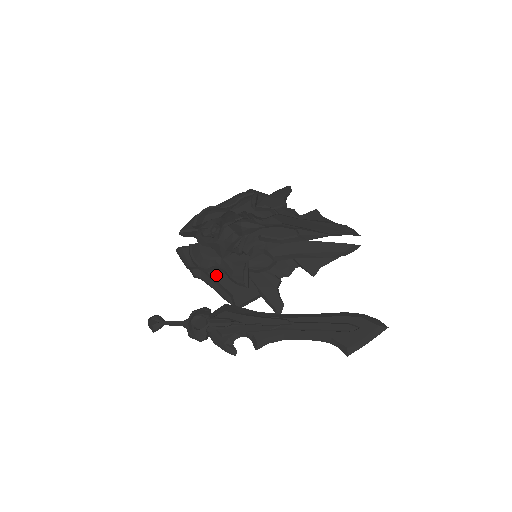
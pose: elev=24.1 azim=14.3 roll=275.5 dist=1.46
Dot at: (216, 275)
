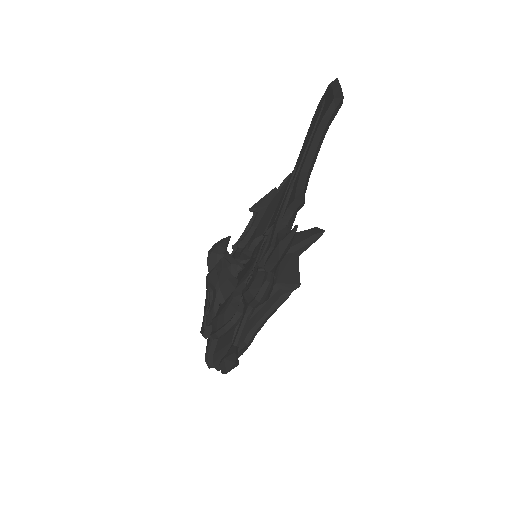
Dot at: occluded
